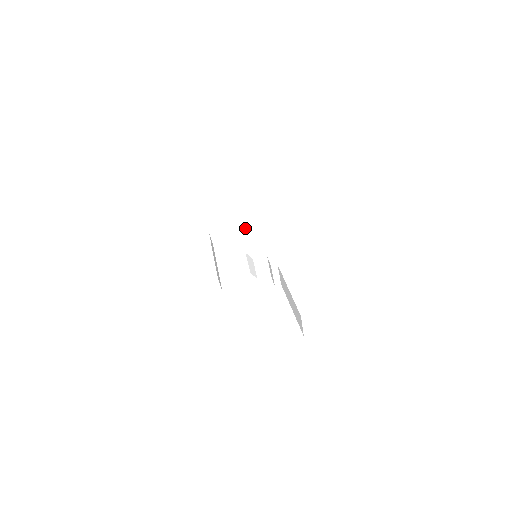
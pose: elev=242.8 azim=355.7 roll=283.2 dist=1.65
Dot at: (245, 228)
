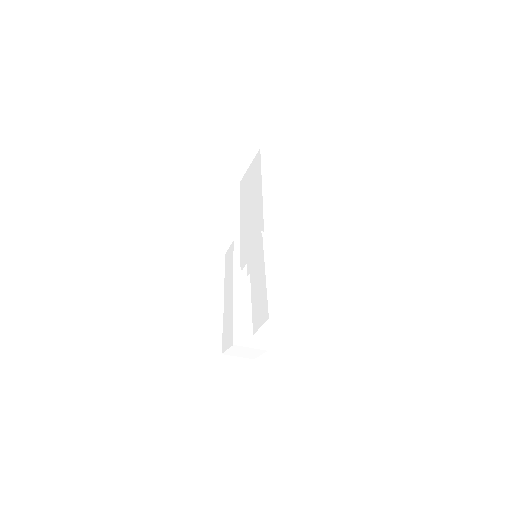
Dot at: (244, 230)
